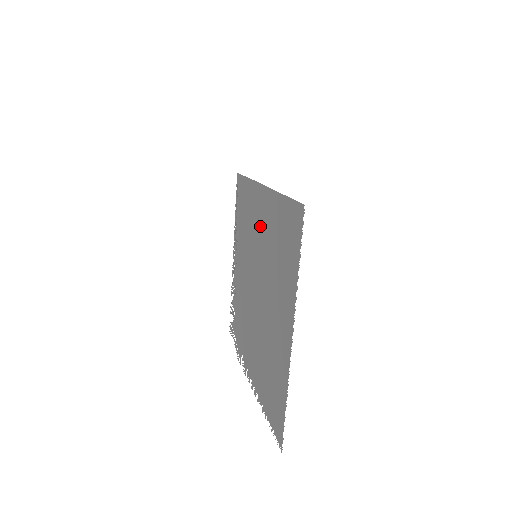
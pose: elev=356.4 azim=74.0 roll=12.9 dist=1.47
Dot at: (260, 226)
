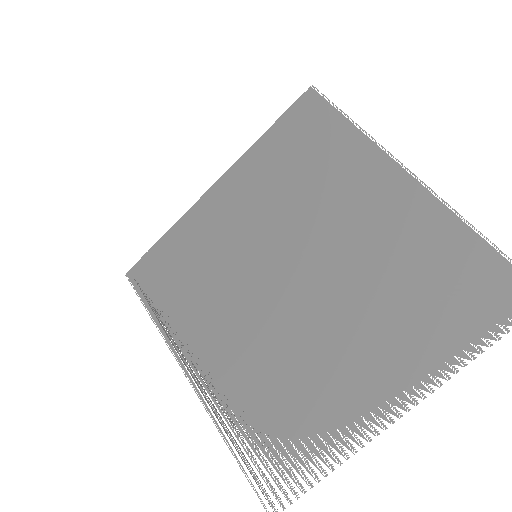
Dot at: (240, 217)
